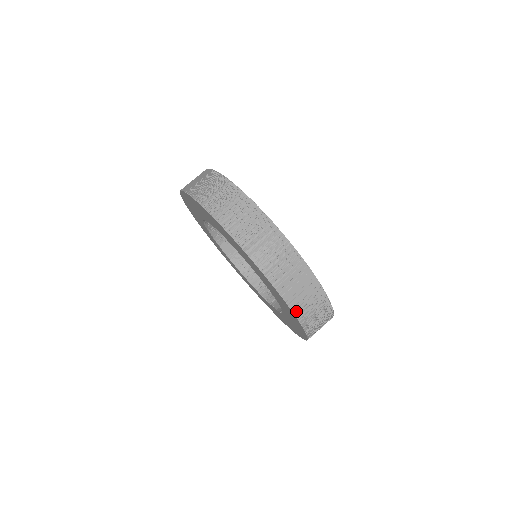
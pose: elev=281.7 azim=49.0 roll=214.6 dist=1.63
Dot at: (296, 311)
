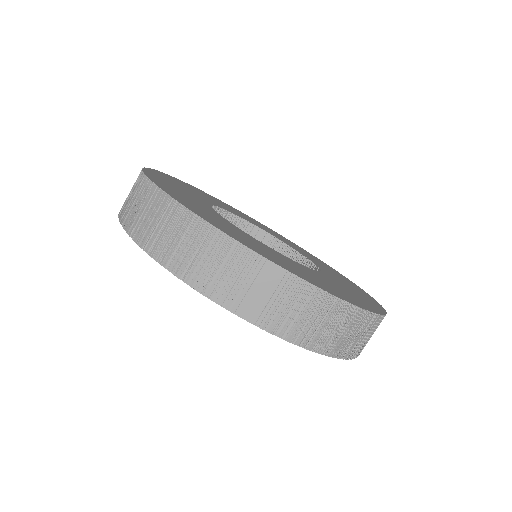
Dot at: occluded
